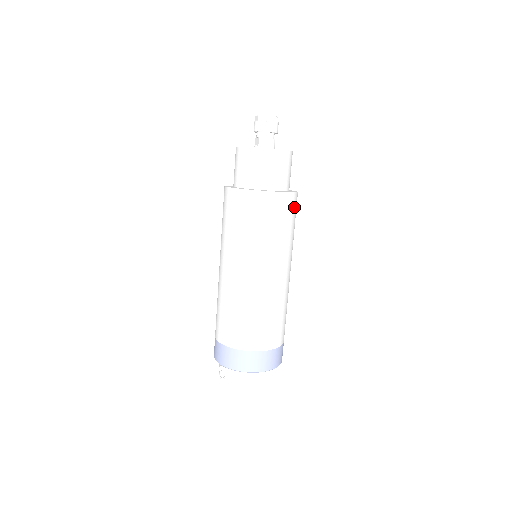
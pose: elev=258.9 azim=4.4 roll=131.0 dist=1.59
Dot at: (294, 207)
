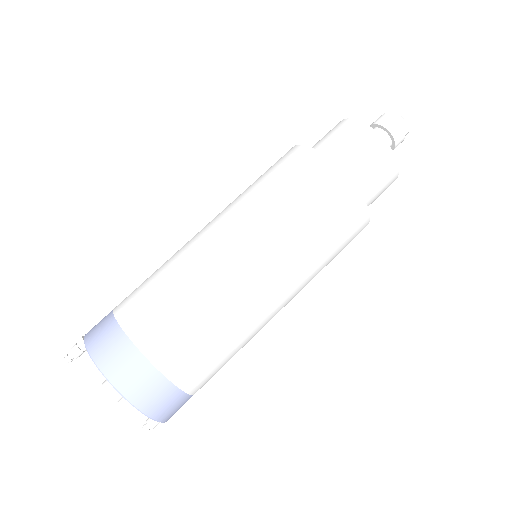
Dot at: (350, 219)
